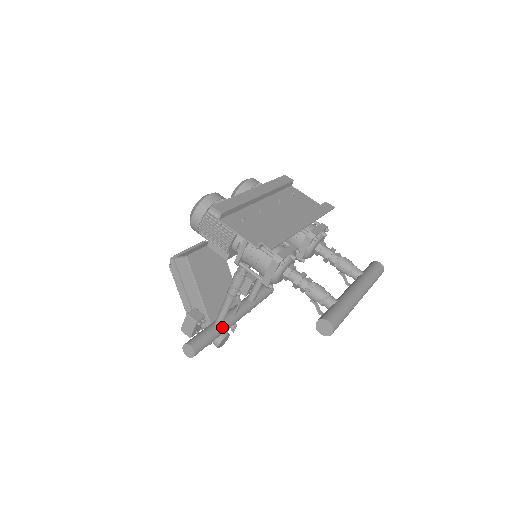
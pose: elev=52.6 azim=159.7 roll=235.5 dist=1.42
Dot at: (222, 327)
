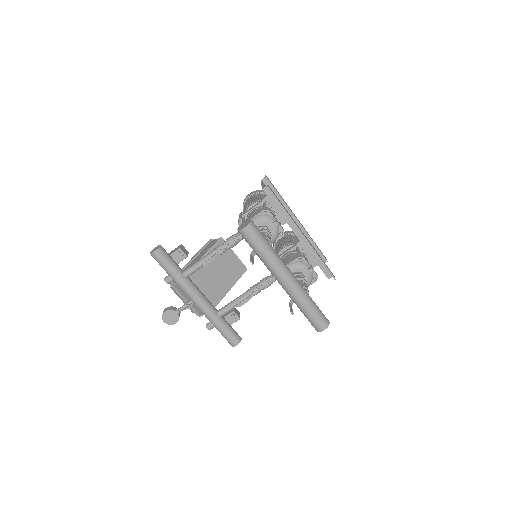
Dot at: (185, 278)
